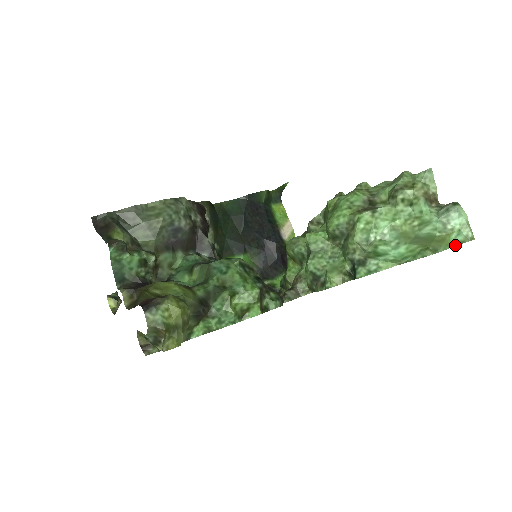
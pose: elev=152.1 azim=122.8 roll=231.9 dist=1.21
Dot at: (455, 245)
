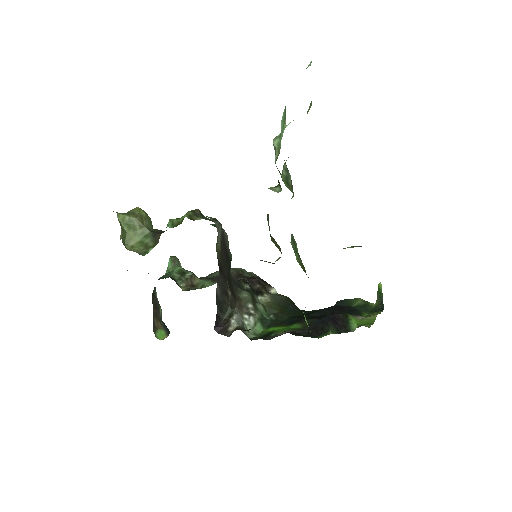
Dot at: occluded
